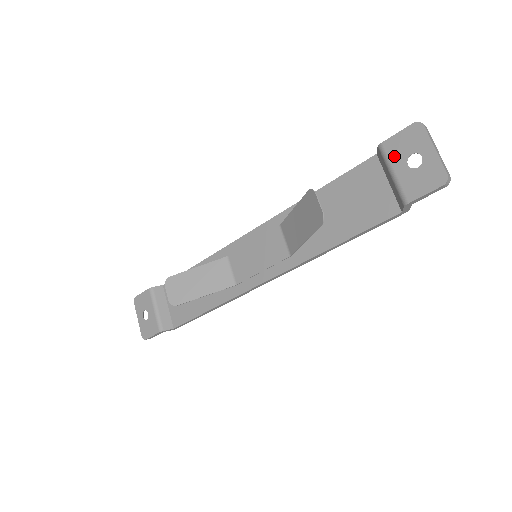
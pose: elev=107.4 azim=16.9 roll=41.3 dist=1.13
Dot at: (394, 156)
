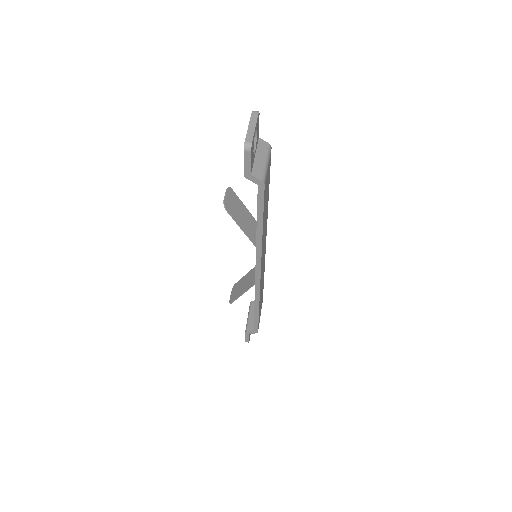
Dot at: occluded
